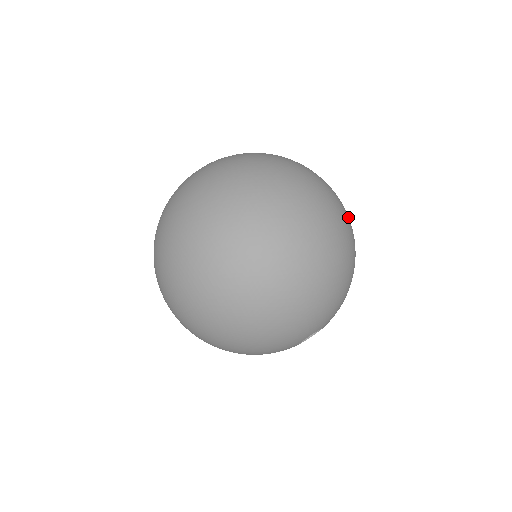
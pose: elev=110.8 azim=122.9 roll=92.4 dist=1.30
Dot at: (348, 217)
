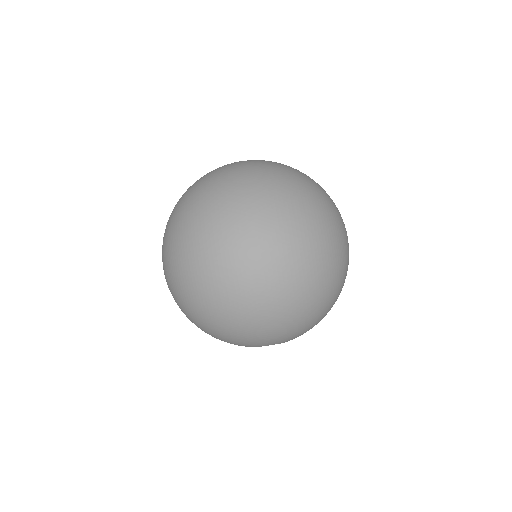
Dot at: (344, 260)
